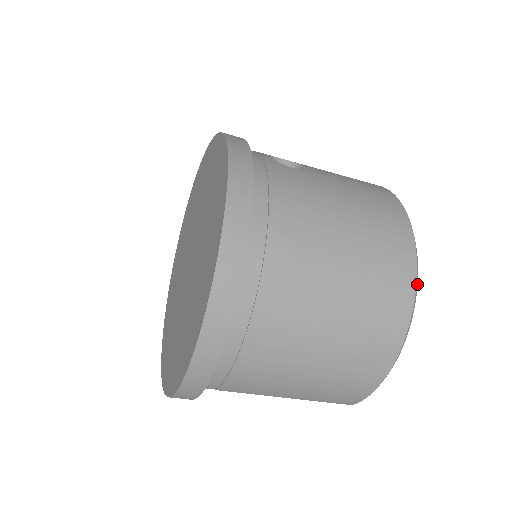
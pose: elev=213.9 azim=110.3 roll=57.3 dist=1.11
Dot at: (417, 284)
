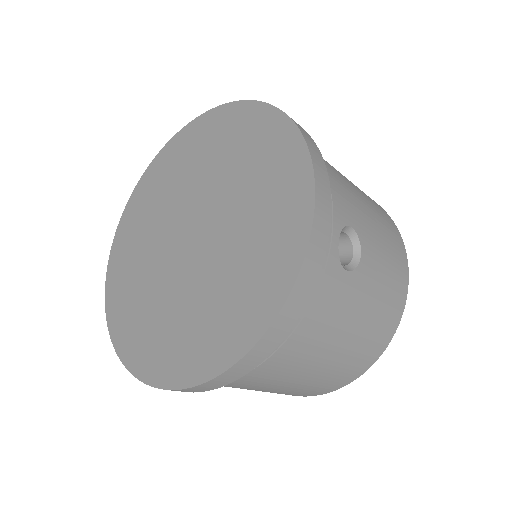
Dot at: occluded
